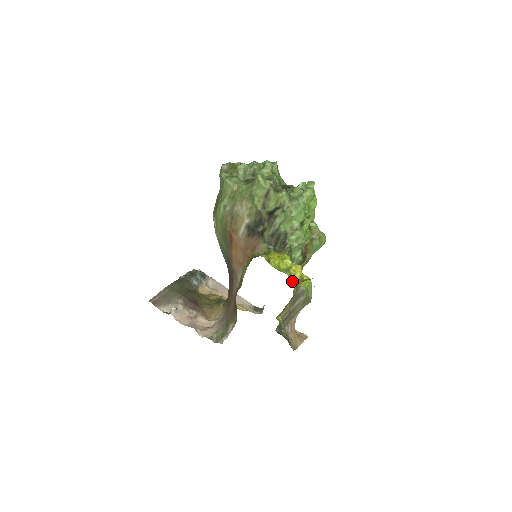
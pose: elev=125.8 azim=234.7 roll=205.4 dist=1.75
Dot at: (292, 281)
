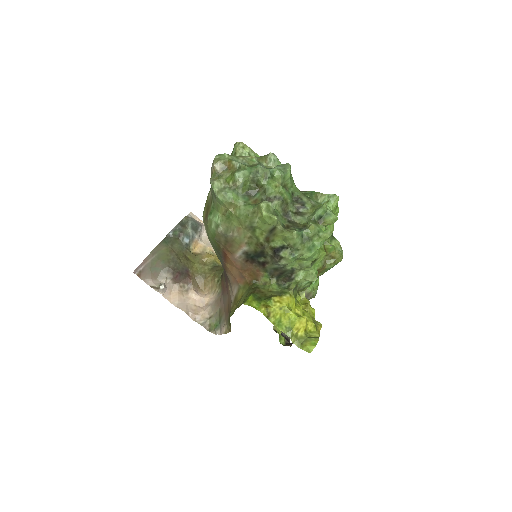
Dot at: (293, 341)
